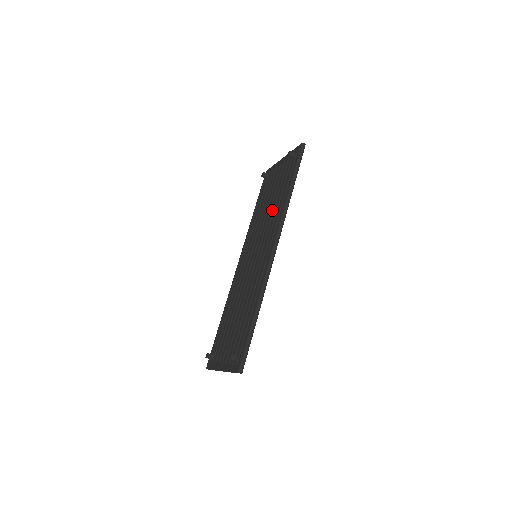
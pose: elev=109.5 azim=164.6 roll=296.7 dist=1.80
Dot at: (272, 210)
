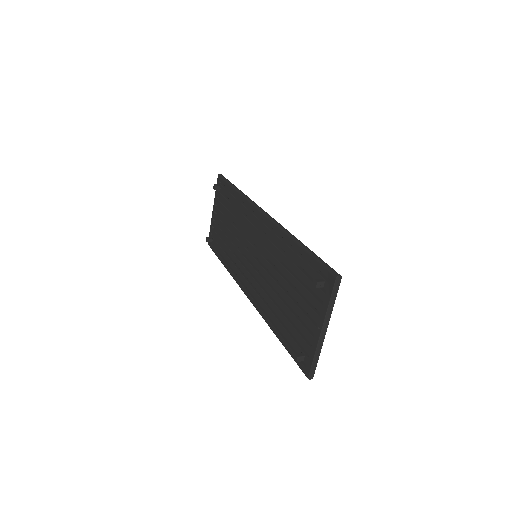
Dot at: (237, 222)
